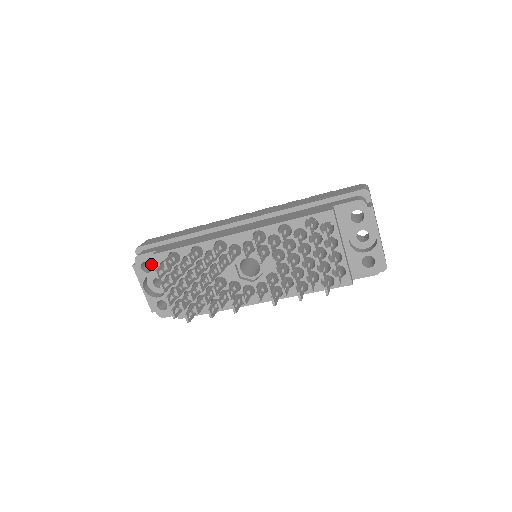
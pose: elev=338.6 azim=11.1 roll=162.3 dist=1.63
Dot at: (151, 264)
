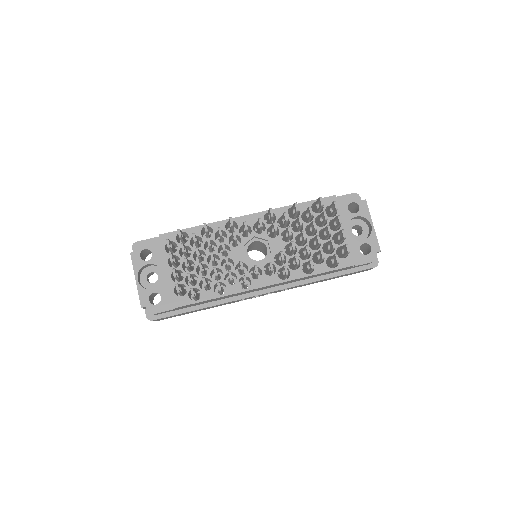
Dot at: (152, 251)
